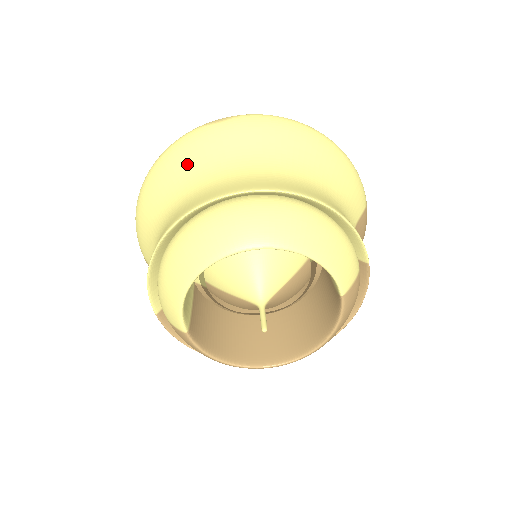
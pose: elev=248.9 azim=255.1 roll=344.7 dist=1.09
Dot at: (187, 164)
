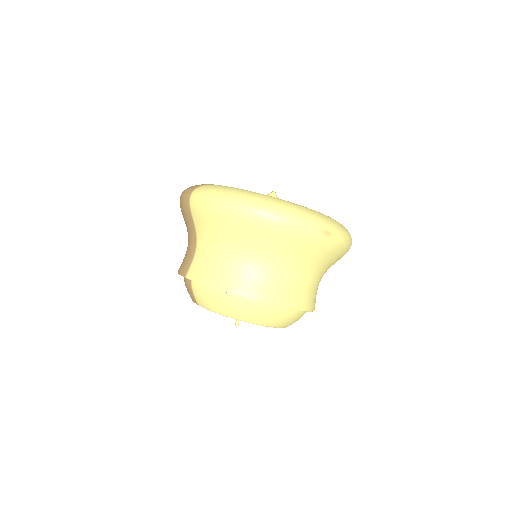
Dot at: (287, 248)
